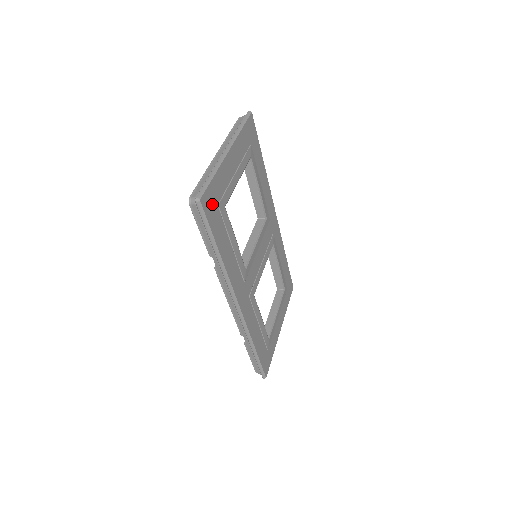
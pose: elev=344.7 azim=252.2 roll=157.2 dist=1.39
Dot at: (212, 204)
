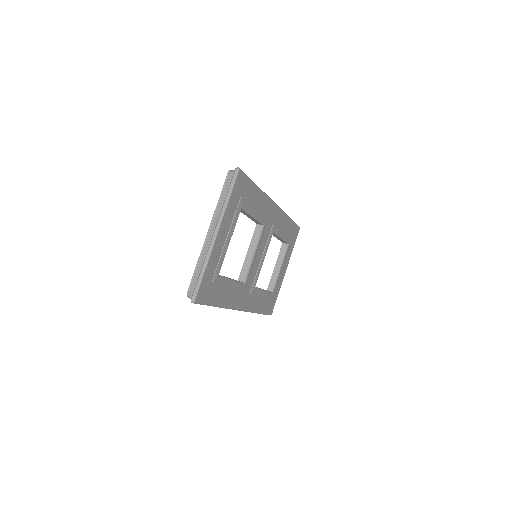
Dot at: (206, 289)
